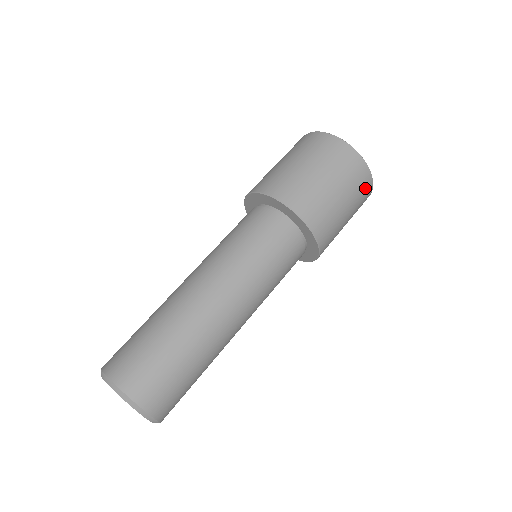
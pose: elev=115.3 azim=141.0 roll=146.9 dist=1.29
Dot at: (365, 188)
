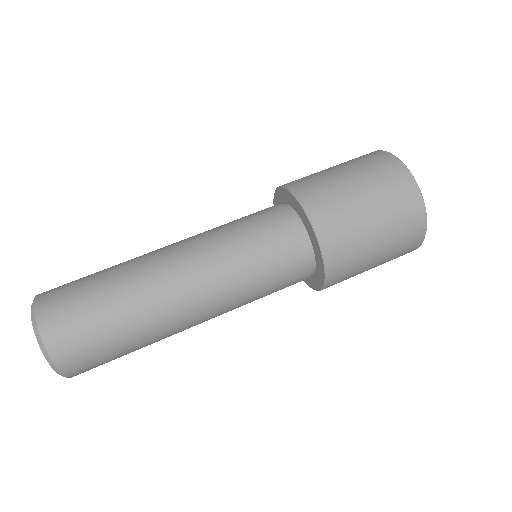
Dot at: (400, 184)
